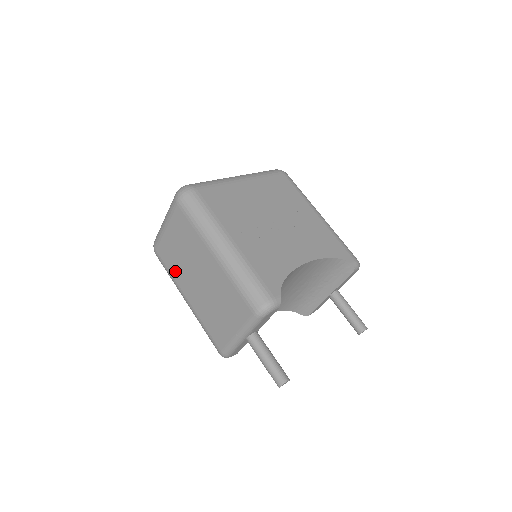
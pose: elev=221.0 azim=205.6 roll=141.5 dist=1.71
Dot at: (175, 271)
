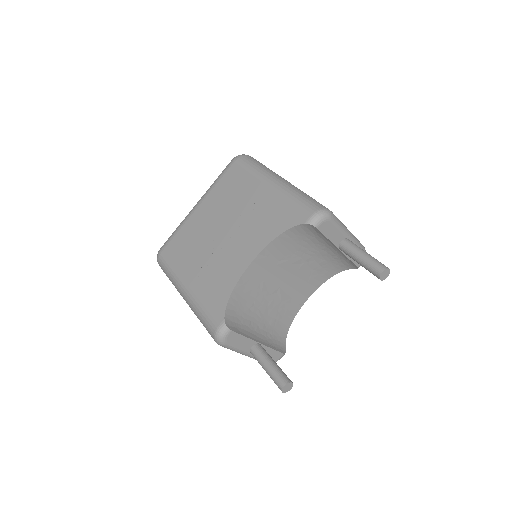
Dot at: occluded
